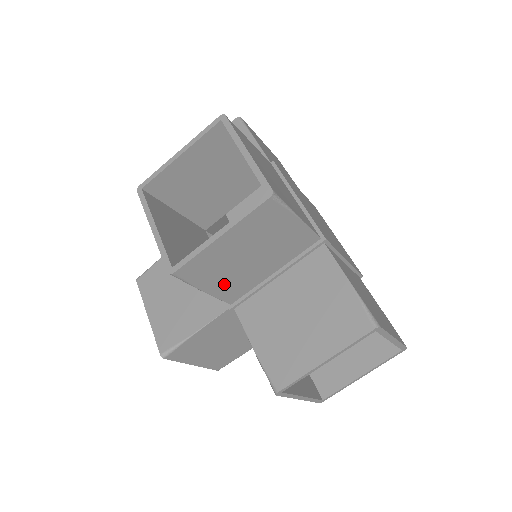
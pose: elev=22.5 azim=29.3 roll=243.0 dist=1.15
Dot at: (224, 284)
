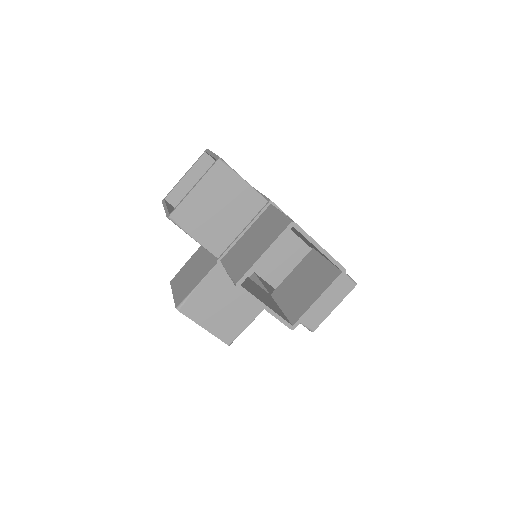
Dot at: occluded
